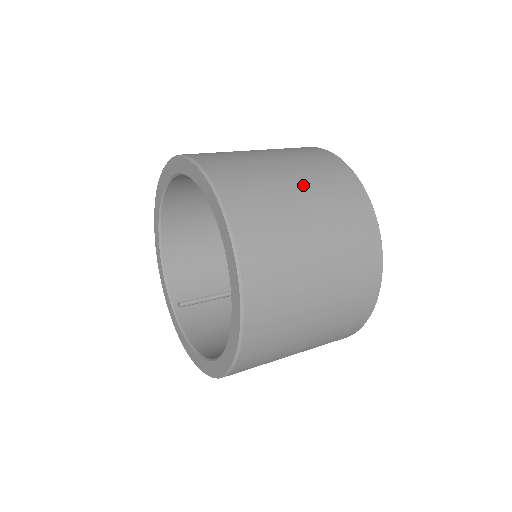
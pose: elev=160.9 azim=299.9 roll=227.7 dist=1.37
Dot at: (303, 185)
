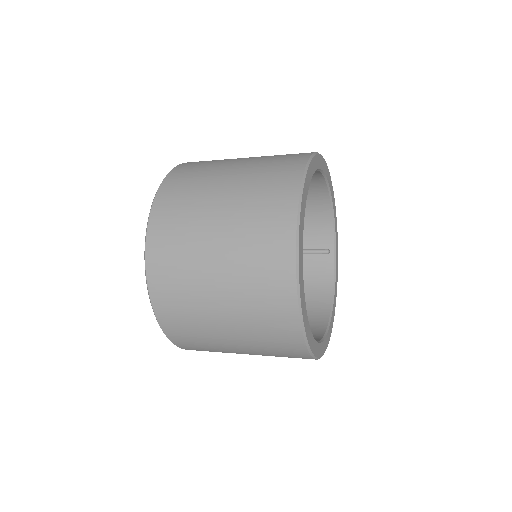
Dot at: (224, 256)
